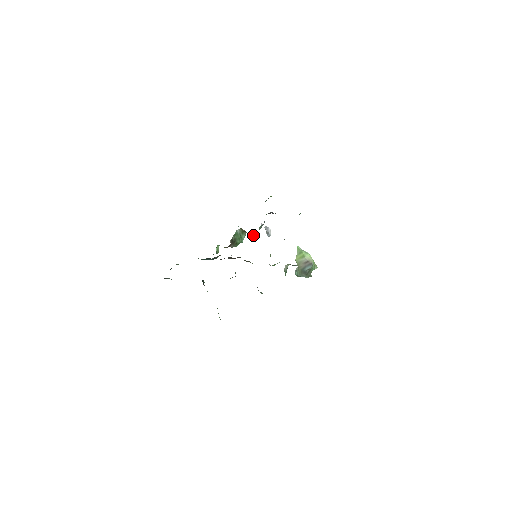
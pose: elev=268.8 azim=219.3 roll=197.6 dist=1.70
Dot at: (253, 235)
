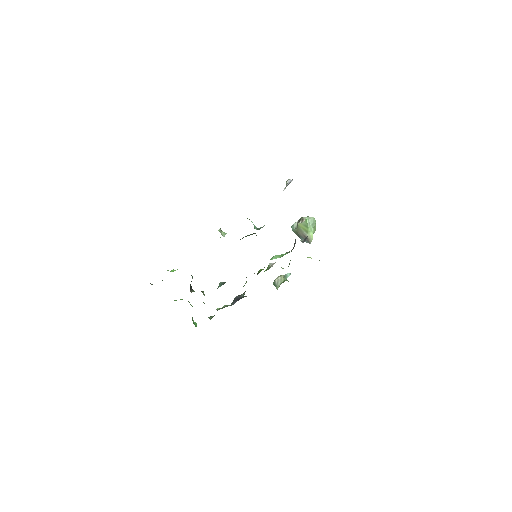
Dot at: occluded
